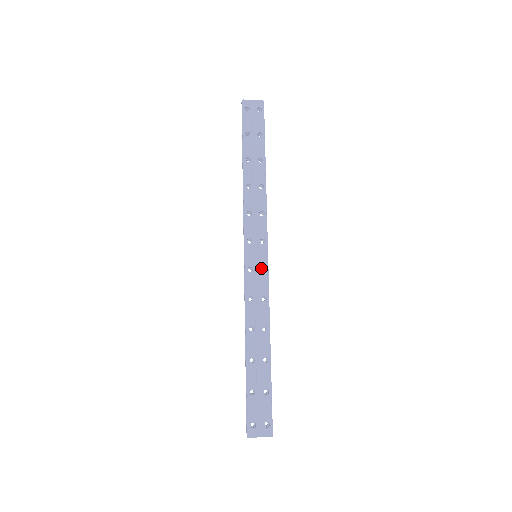
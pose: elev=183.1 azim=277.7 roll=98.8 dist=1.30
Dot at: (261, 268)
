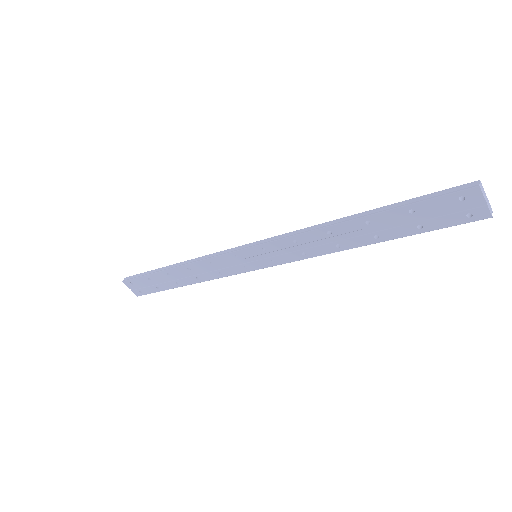
Dot at: (271, 258)
